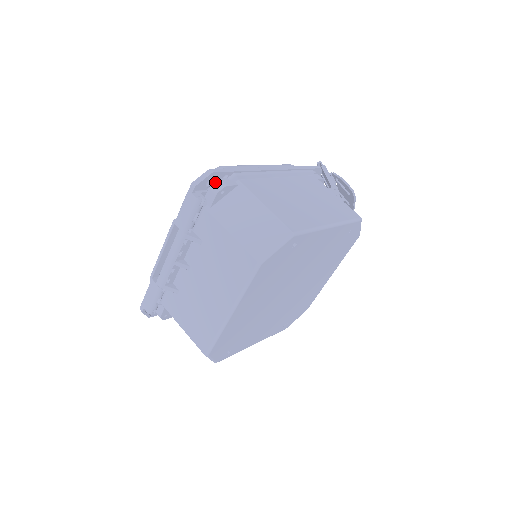
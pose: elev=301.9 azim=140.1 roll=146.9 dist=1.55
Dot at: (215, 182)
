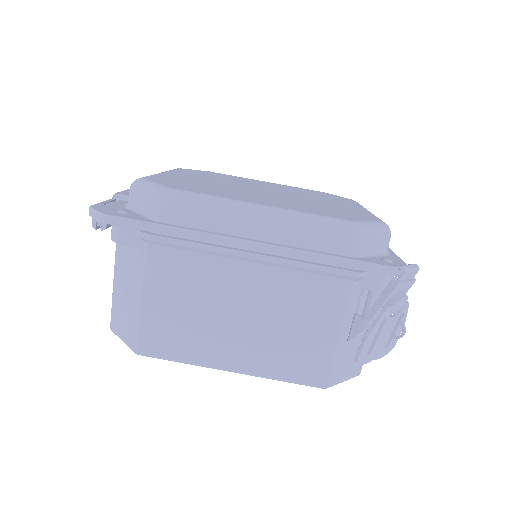
Dot at: (115, 226)
